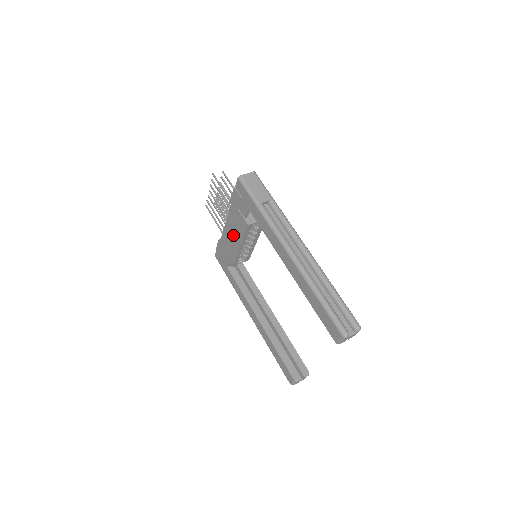
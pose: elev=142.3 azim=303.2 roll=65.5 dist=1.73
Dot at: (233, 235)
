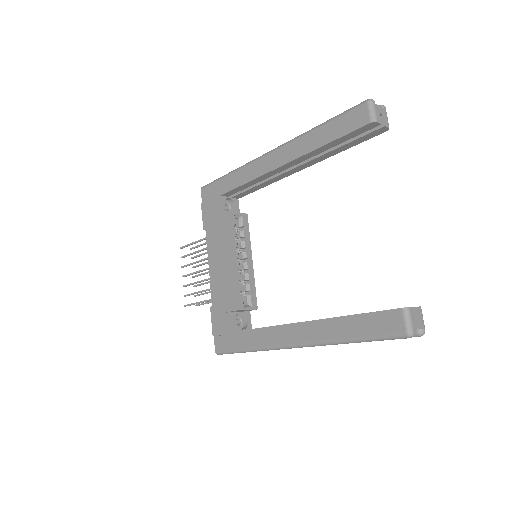
Dot at: (221, 260)
